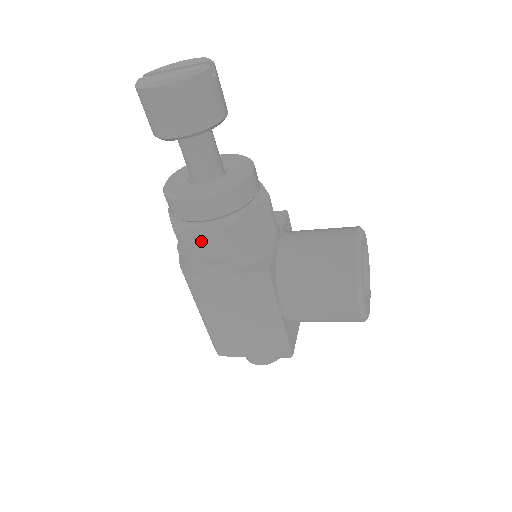
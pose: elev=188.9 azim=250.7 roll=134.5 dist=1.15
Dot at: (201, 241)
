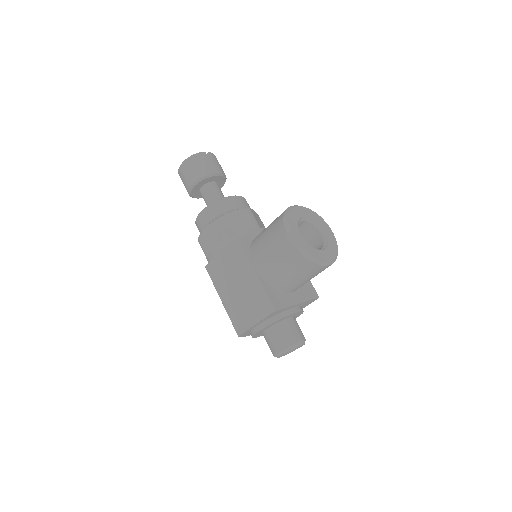
Dot at: (207, 238)
